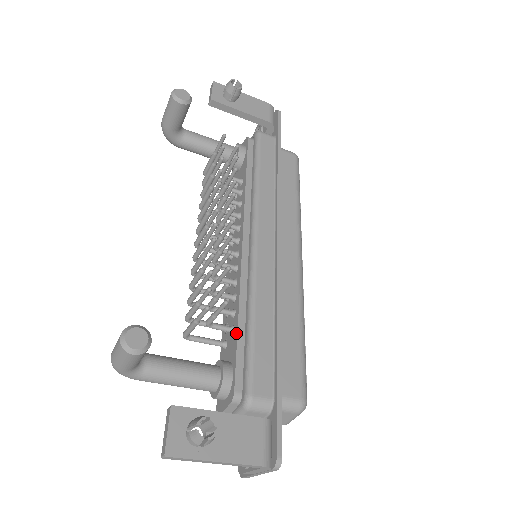
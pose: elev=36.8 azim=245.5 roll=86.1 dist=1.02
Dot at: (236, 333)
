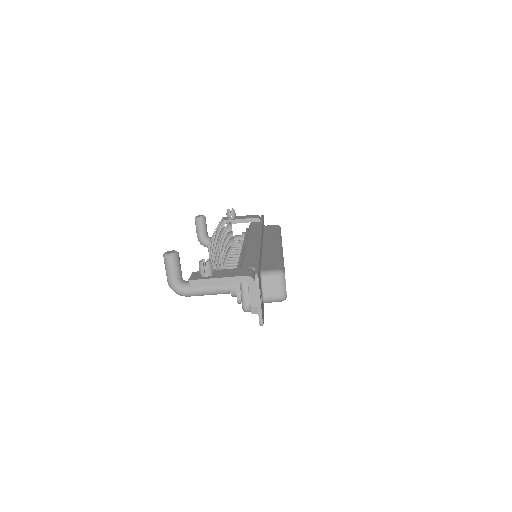
Dot at: (238, 265)
